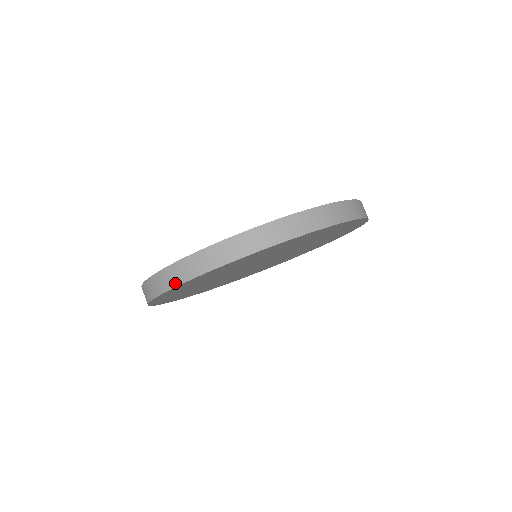
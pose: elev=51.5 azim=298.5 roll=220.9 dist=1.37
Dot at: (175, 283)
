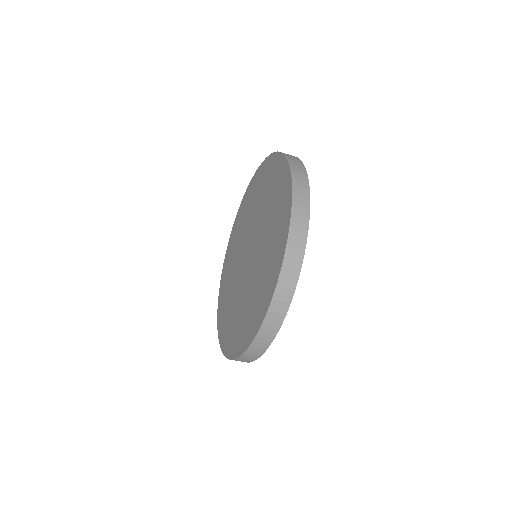
Dot at: (251, 361)
